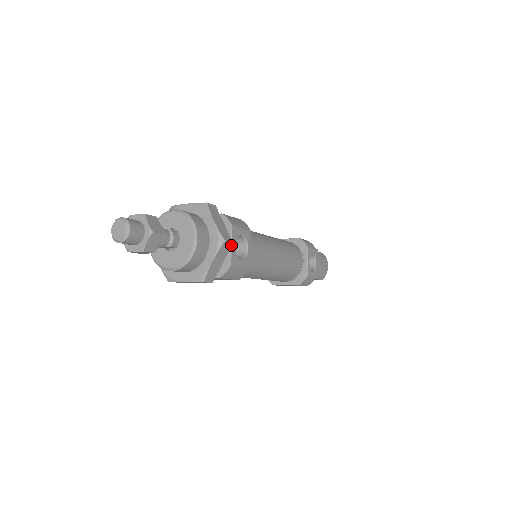
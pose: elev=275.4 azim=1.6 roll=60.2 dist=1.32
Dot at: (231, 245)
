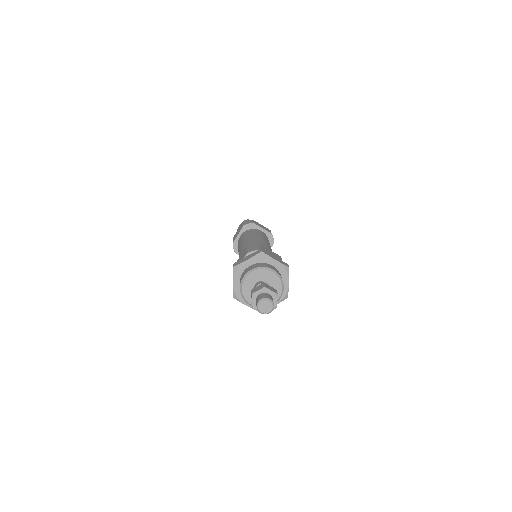
Dot at: occluded
